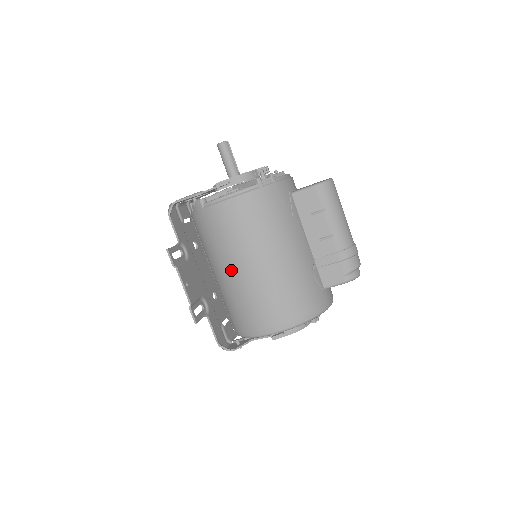
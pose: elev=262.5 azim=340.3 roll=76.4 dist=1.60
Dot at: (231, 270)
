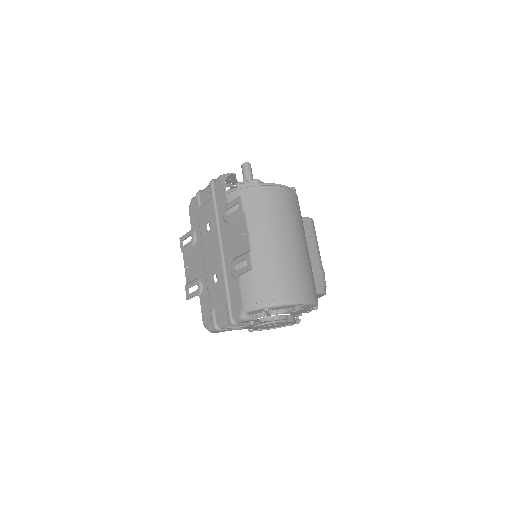
Dot at: (276, 240)
